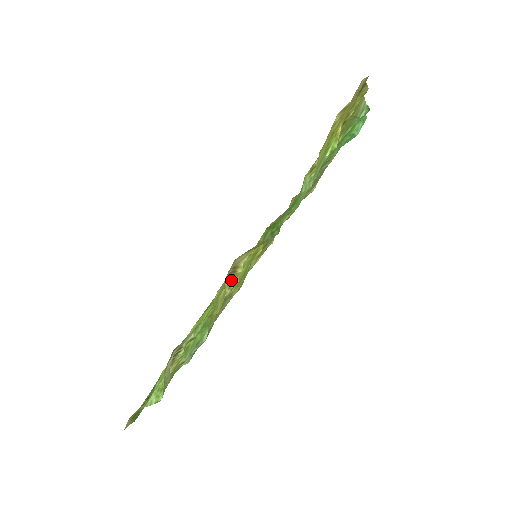
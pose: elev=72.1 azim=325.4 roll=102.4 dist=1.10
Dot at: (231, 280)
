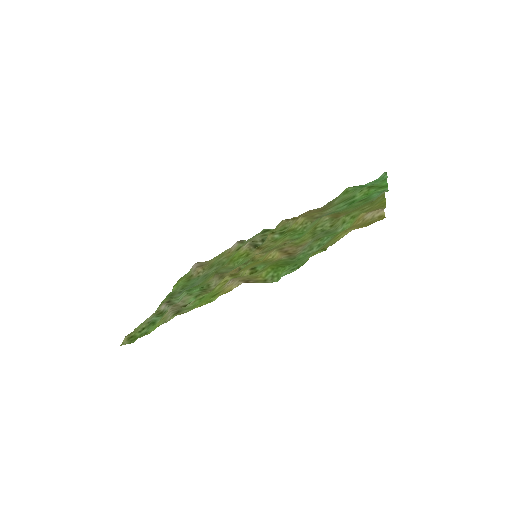
Dot at: (231, 274)
